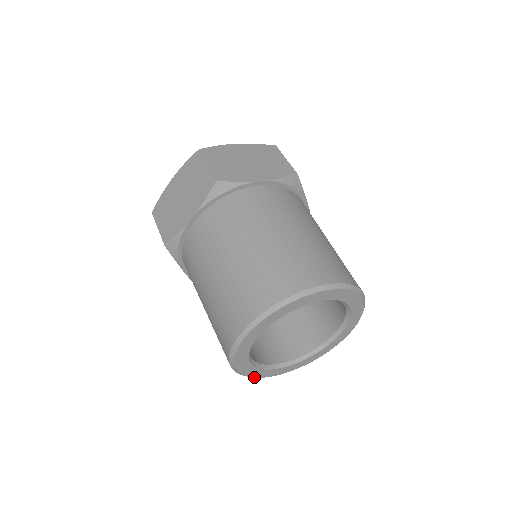
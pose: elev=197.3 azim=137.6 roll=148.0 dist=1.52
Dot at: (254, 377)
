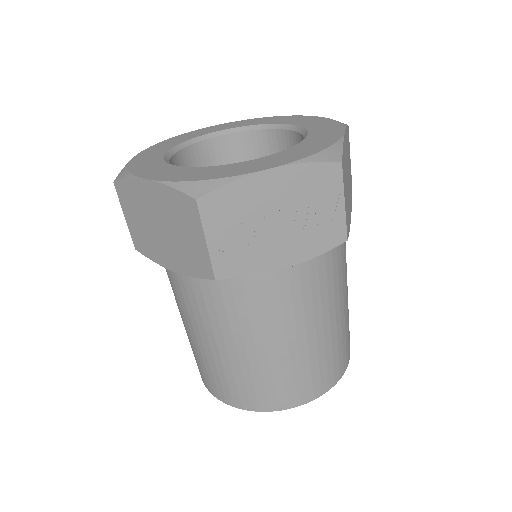
Dot at: occluded
